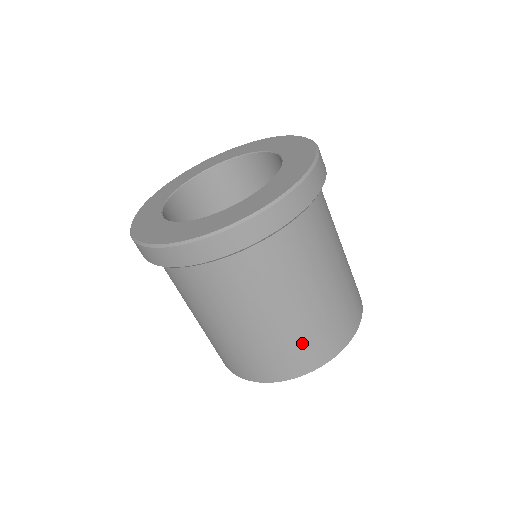
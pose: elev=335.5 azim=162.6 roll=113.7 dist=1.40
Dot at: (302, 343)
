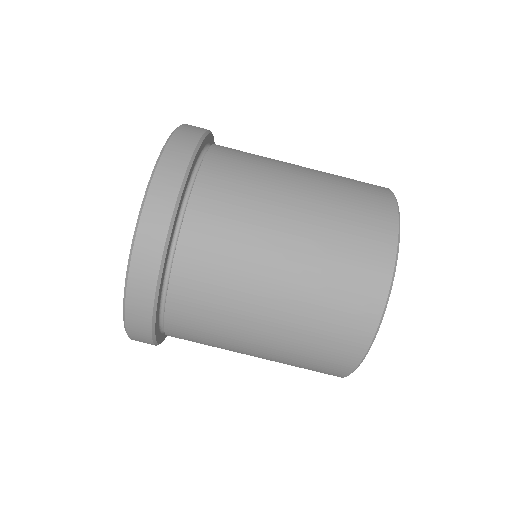
Dot at: (331, 300)
